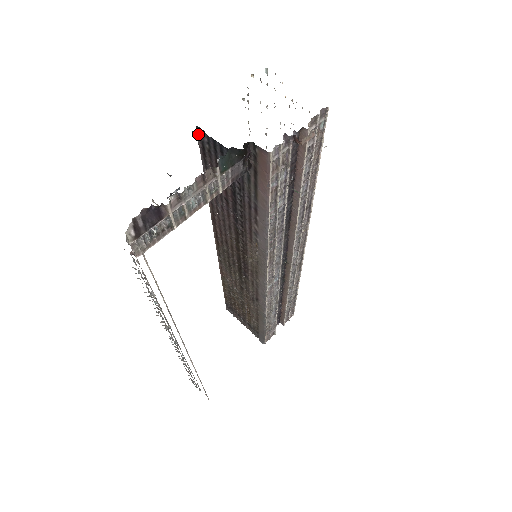
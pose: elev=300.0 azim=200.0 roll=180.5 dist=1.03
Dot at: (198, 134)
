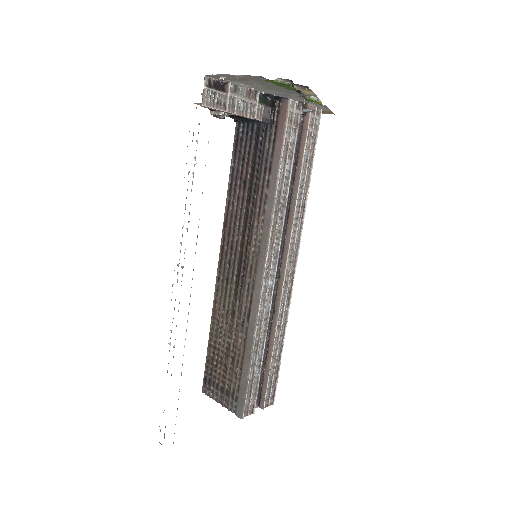
Dot at: (236, 129)
